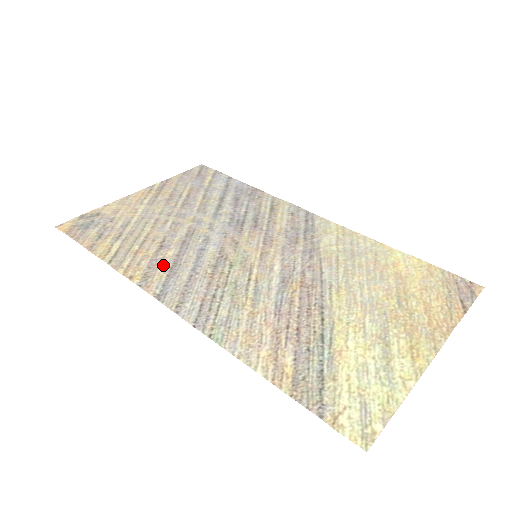
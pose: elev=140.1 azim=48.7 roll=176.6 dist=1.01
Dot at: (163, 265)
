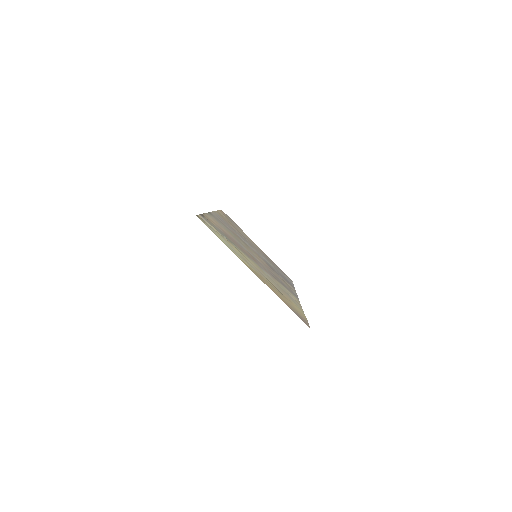
Dot at: (229, 224)
